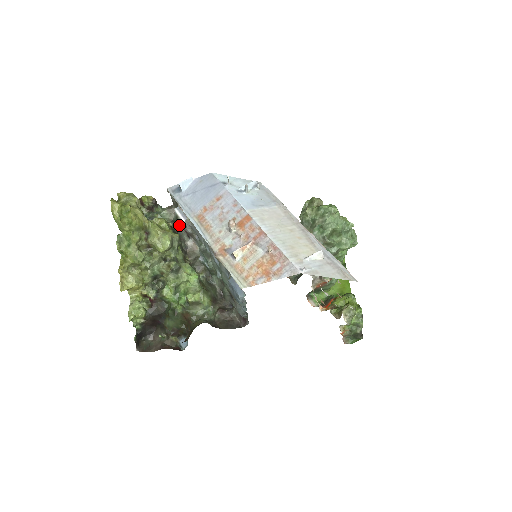
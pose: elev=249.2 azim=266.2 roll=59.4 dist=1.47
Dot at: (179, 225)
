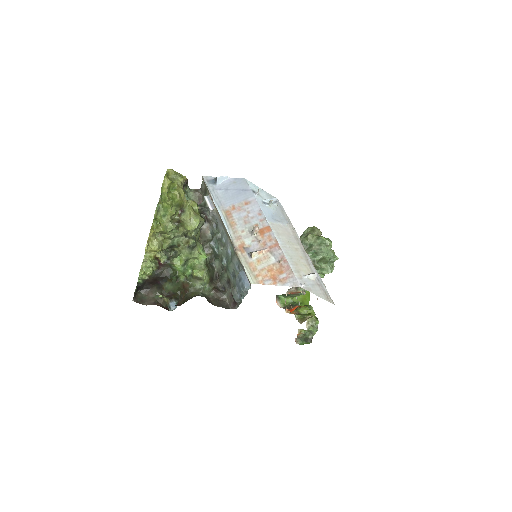
Dot at: (204, 211)
